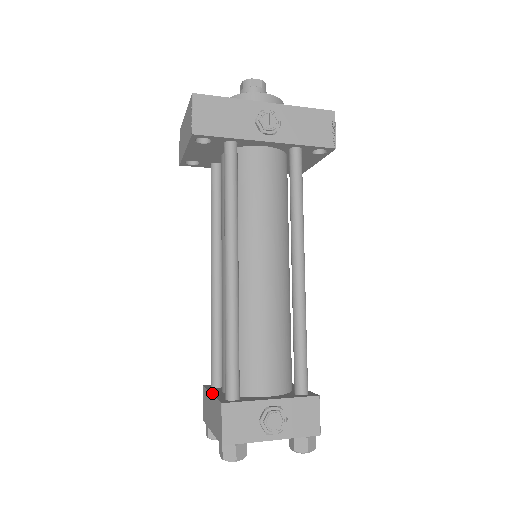
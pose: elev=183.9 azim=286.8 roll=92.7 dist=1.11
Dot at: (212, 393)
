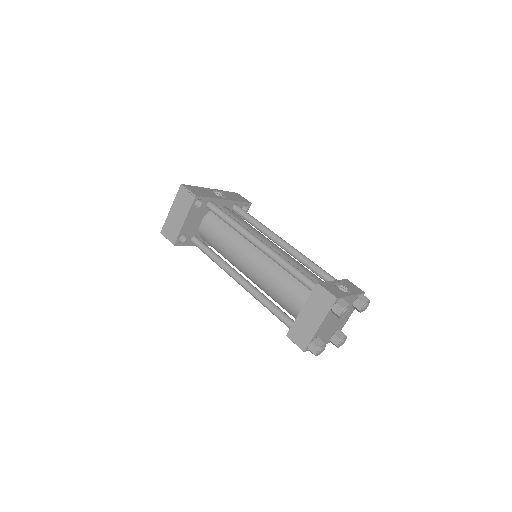
Dot at: (301, 309)
